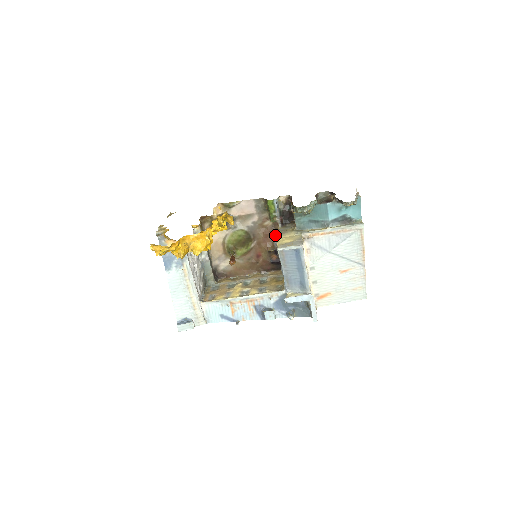
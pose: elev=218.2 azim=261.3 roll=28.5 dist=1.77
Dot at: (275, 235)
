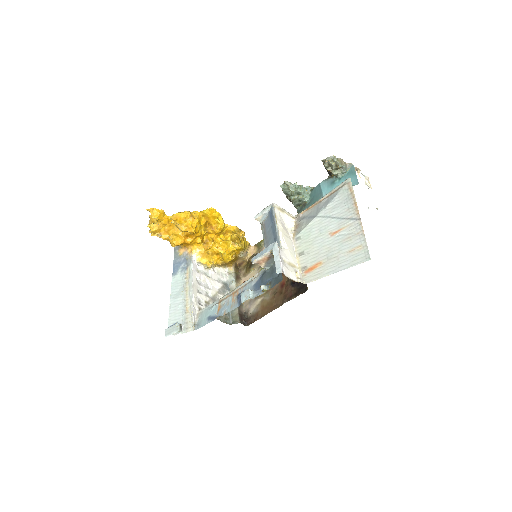
Dot at: occluded
